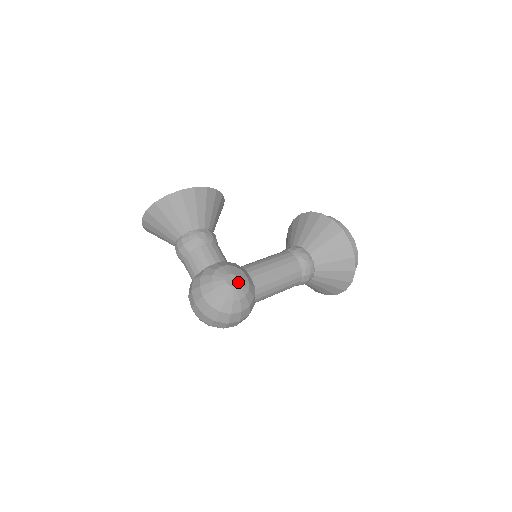
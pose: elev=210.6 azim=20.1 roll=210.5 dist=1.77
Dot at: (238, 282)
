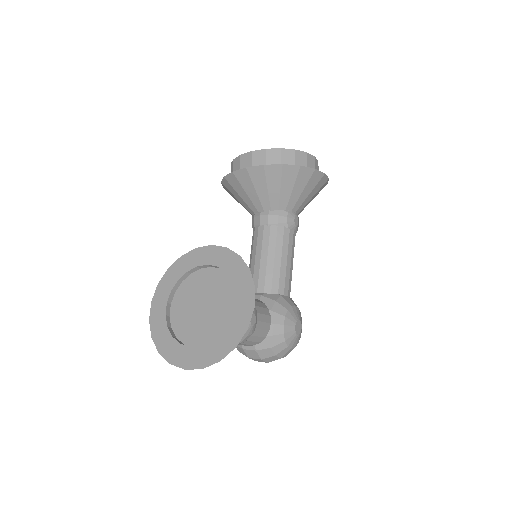
Dot at: (301, 323)
